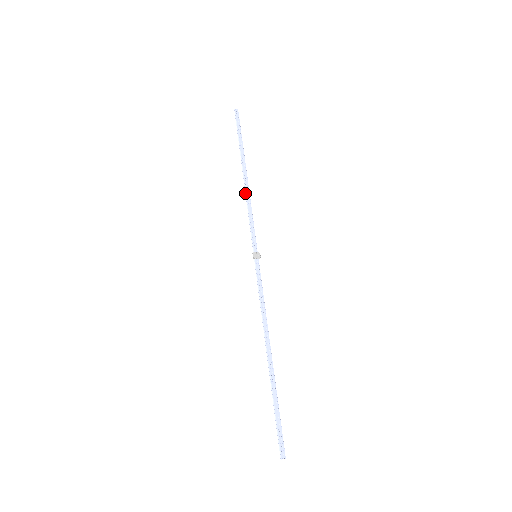
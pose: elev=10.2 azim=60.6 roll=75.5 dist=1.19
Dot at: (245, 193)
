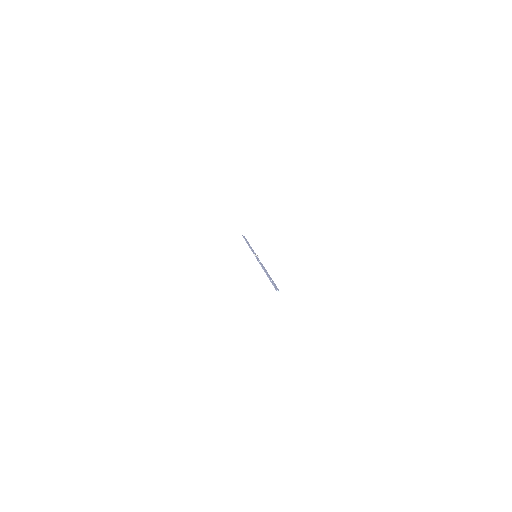
Dot at: (249, 246)
